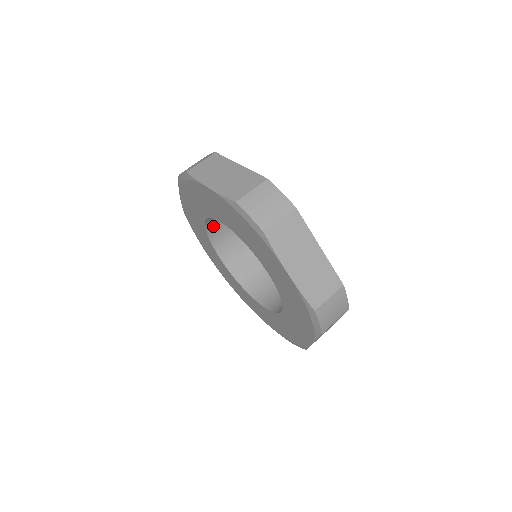
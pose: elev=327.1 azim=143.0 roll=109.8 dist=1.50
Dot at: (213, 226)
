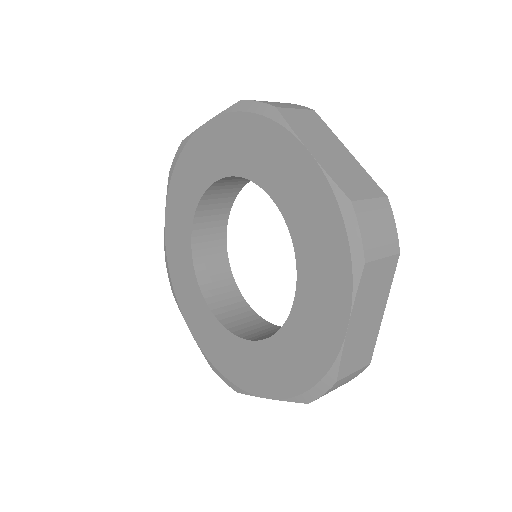
Dot at: (220, 184)
